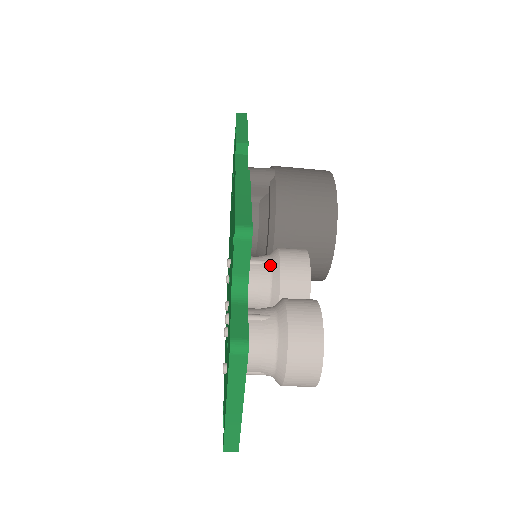
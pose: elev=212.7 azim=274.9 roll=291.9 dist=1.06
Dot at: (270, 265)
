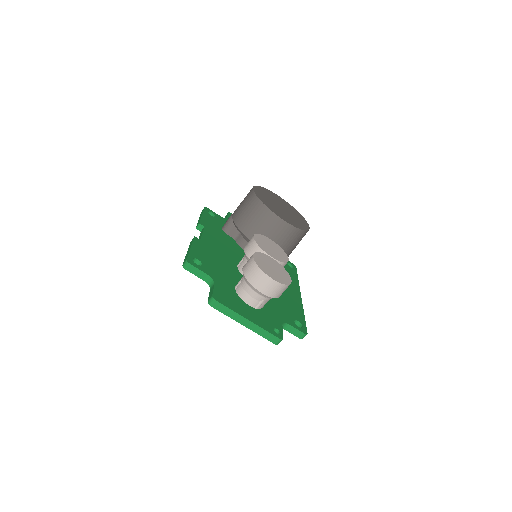
Dot at: (245, 257)
